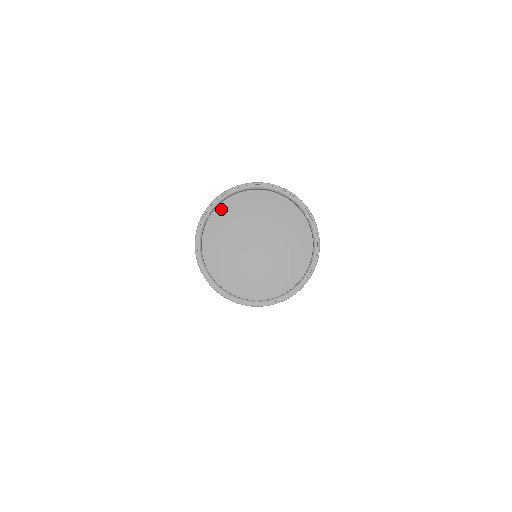
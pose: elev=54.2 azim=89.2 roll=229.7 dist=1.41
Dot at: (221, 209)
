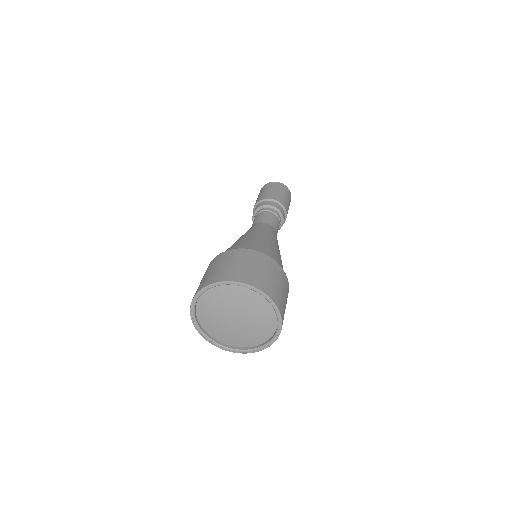
Dot at: (229, 286)
